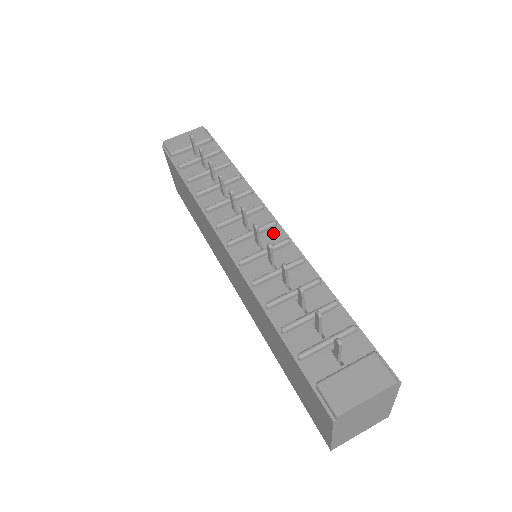
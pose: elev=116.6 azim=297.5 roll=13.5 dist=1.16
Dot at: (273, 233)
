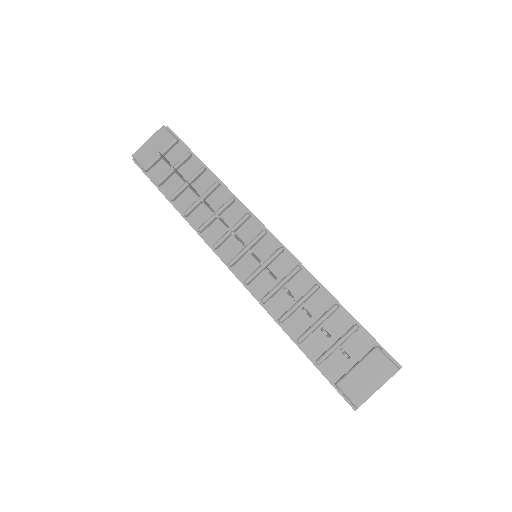
Dot at: (266, 242)
